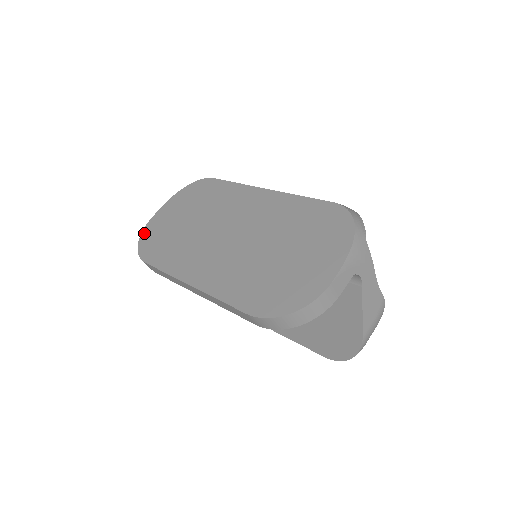
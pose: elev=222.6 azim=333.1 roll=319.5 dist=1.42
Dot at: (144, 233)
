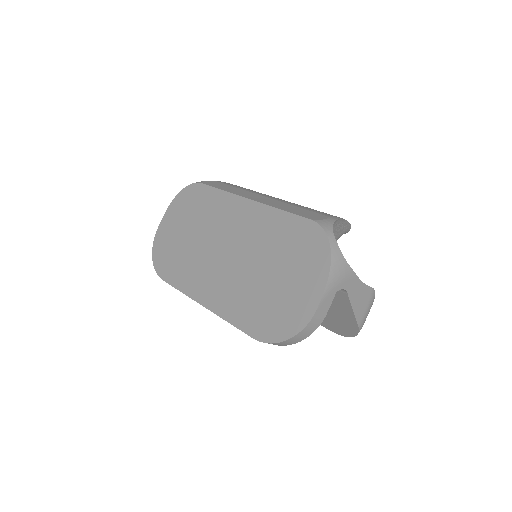
Dot at: (155, 247)
